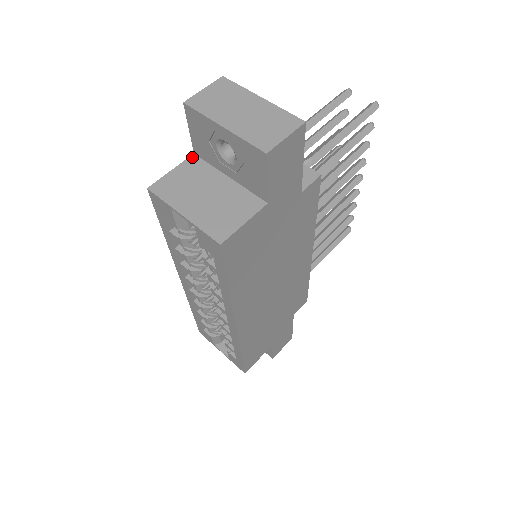
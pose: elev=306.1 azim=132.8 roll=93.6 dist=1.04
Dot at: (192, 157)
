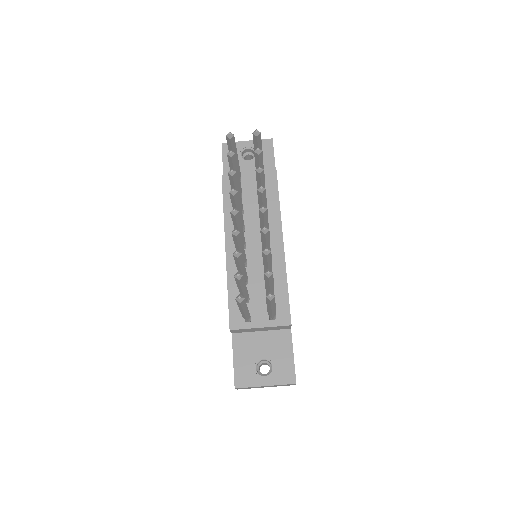
Dot at: occluded
